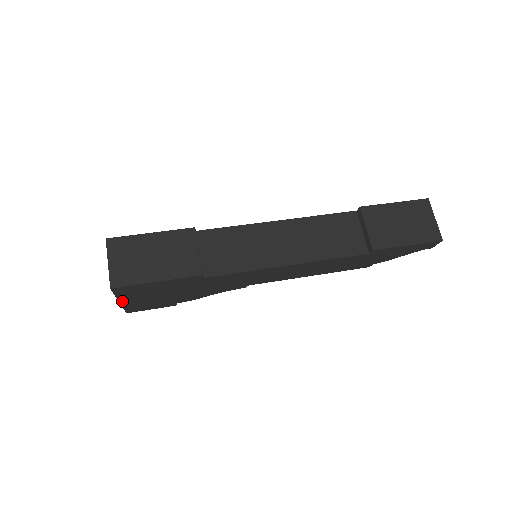
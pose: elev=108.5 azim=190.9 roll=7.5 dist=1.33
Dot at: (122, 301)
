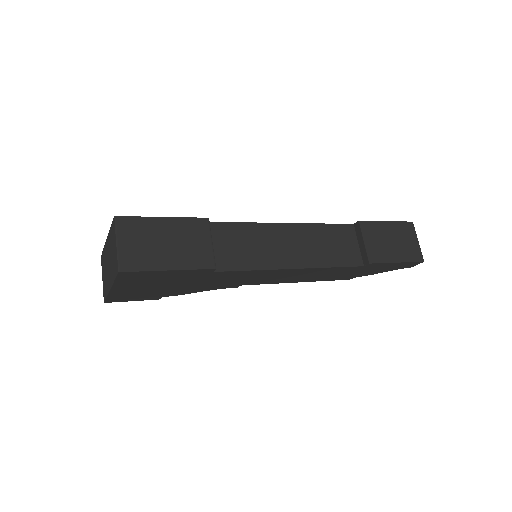
Dot at: (114, 288)
